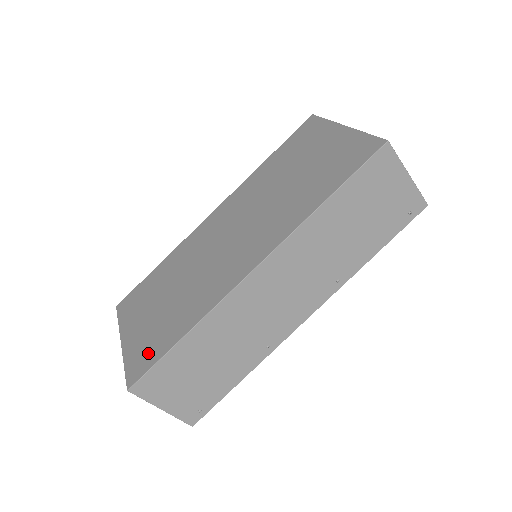
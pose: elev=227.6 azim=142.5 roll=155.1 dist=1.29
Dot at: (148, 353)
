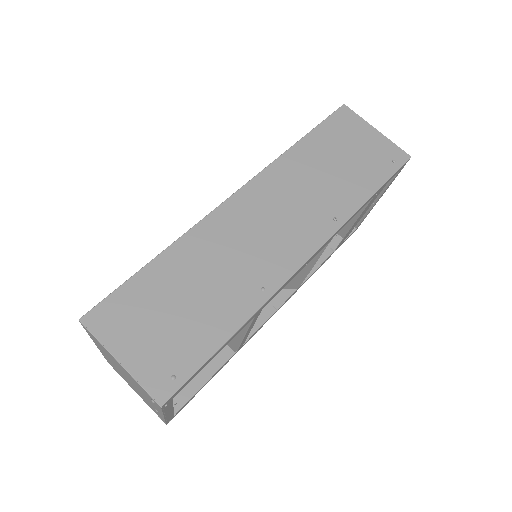
Dot at: occluded
